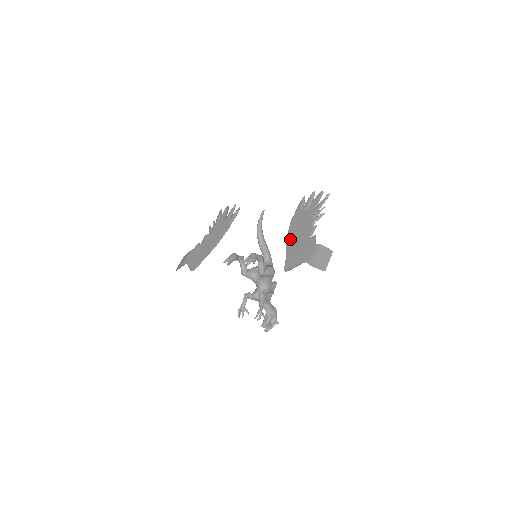
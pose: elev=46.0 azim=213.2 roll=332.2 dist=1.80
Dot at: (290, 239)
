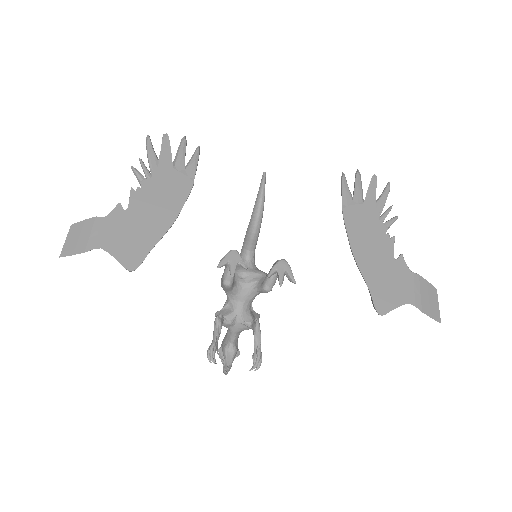
Dot at: (360, 251)
